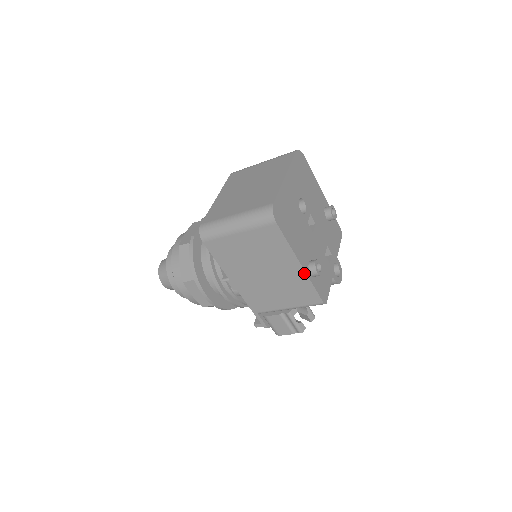
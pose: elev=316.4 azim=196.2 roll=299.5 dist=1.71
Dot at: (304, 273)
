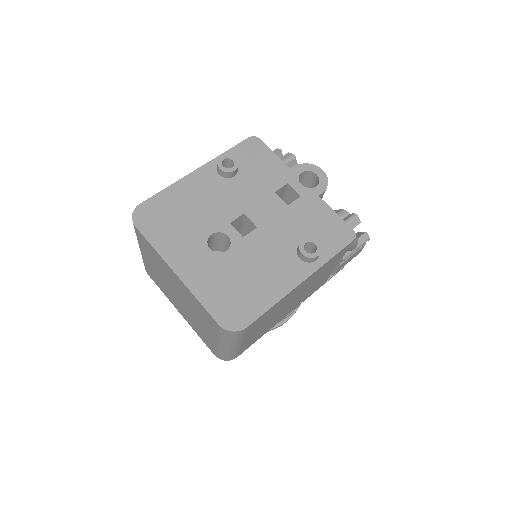
Dot at: (313, 274)
